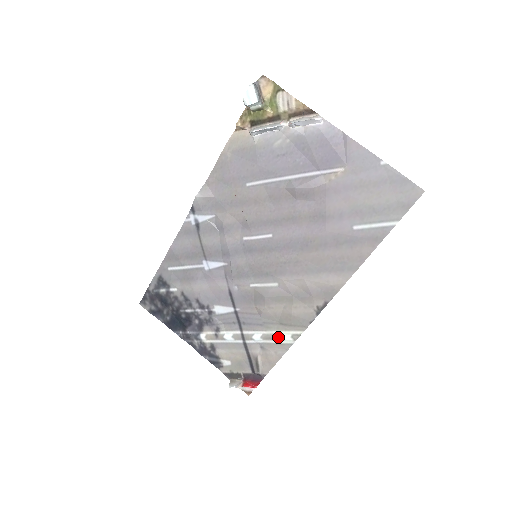
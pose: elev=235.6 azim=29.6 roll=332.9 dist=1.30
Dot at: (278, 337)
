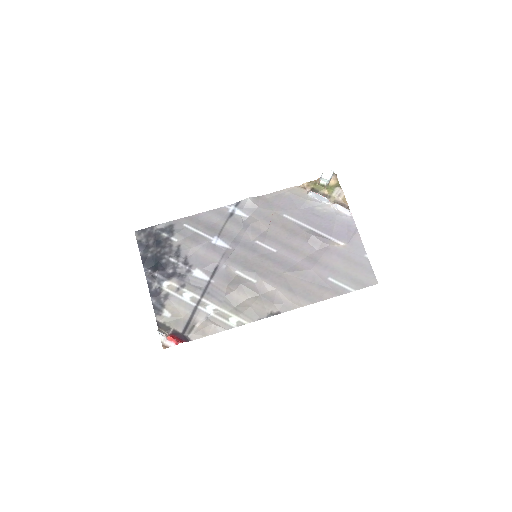
Dot at: (226, 317)
